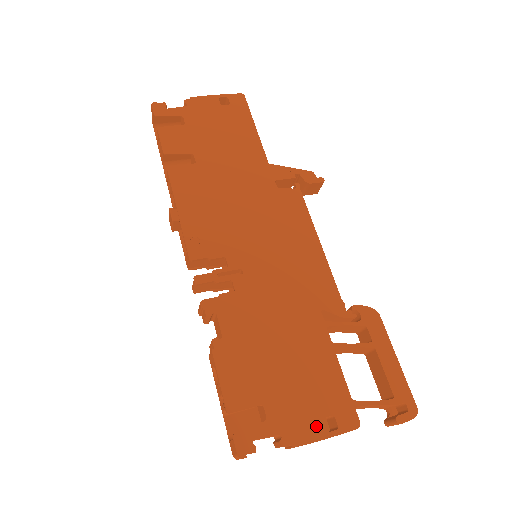
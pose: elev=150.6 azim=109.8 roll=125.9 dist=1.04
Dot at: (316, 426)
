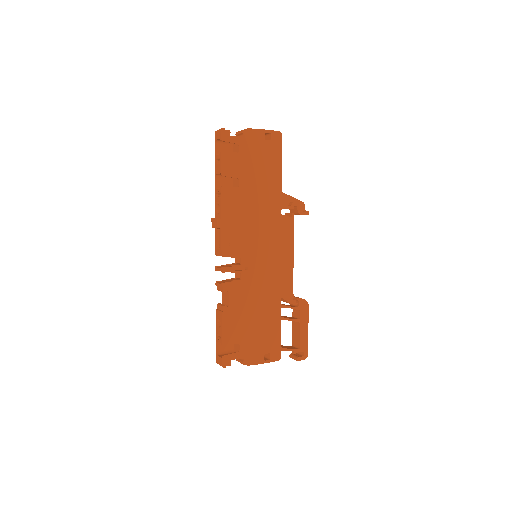
Dot at: (261, 357)
